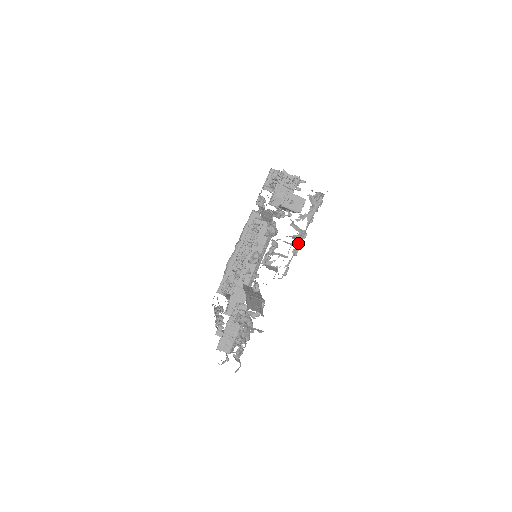
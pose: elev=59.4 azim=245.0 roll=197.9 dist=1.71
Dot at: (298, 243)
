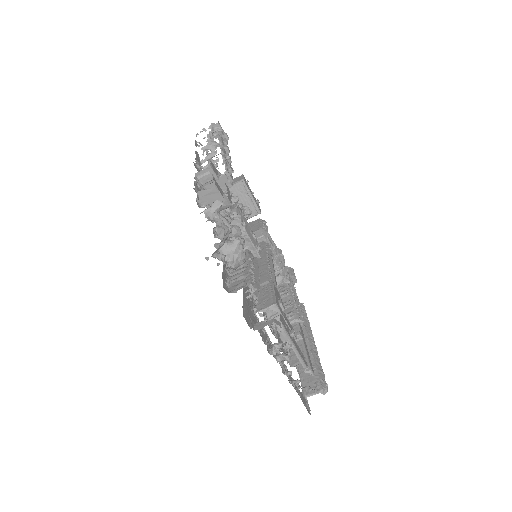
Dot at: occluded
